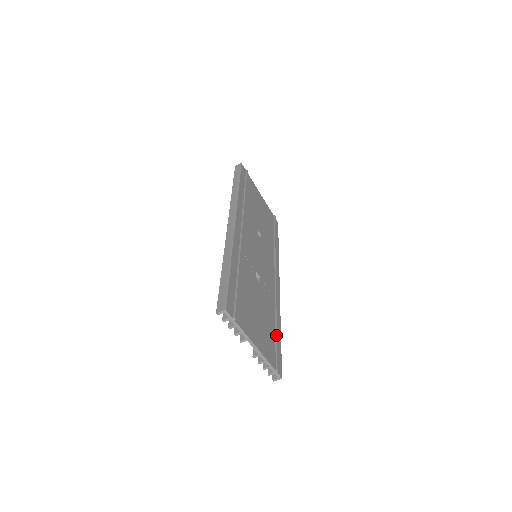
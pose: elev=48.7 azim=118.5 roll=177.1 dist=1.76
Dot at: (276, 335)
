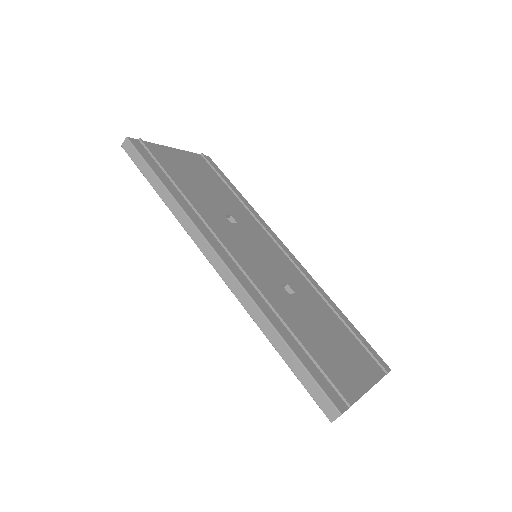
Dot at: (350, 330)
